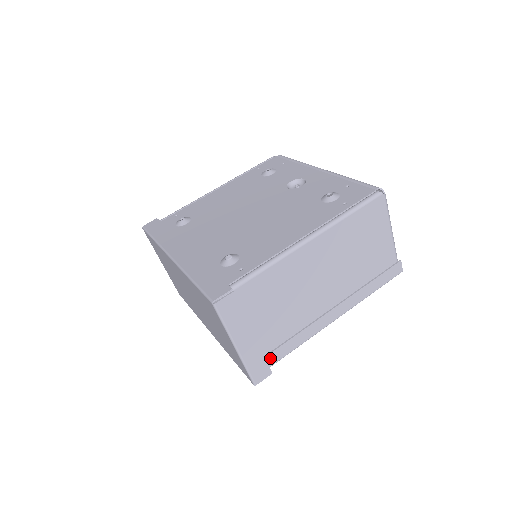
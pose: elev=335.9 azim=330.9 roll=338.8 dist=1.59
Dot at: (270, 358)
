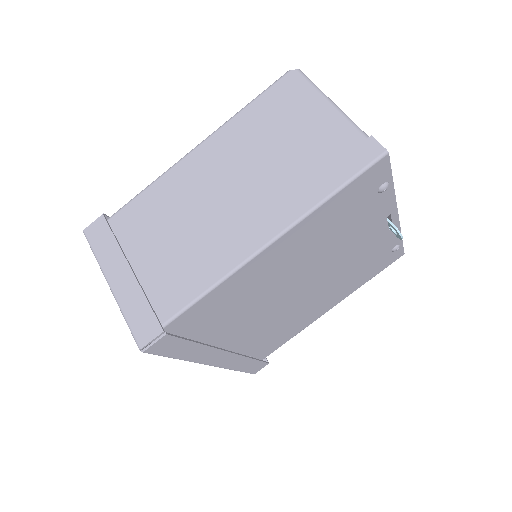
Dot at: (162, 308)
